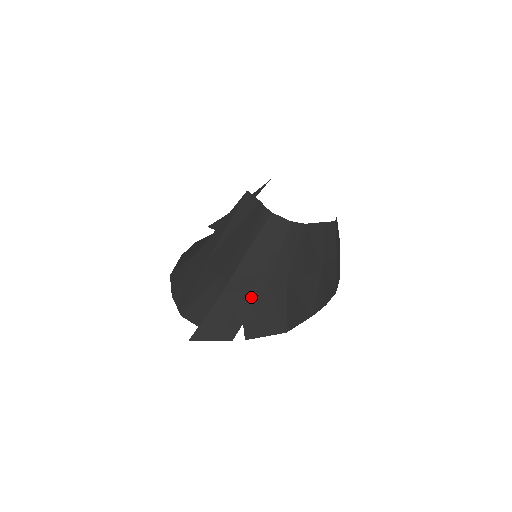
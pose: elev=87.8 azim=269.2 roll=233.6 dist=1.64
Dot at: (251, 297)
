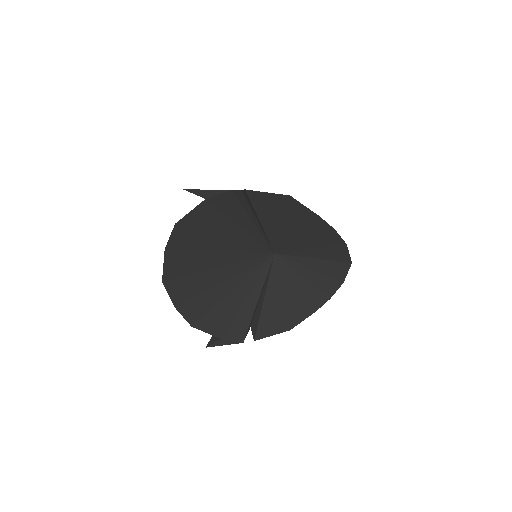
Dot at: occluded
